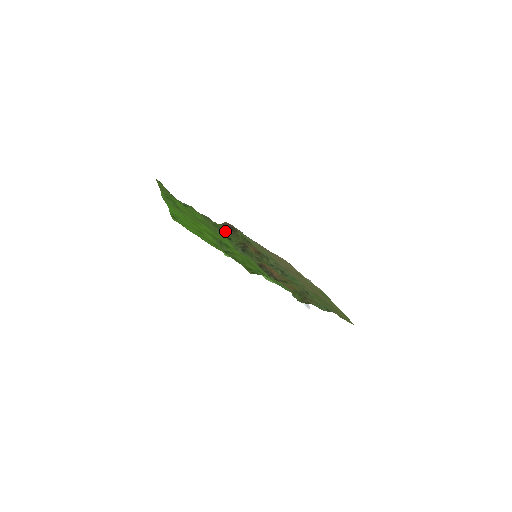
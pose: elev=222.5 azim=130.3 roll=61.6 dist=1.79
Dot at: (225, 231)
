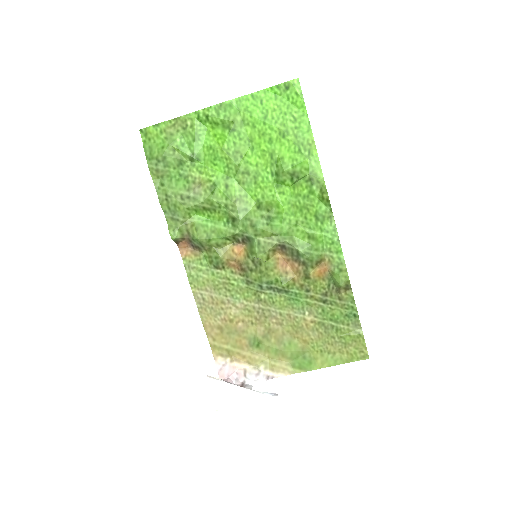
Dot at: (220, 217)
